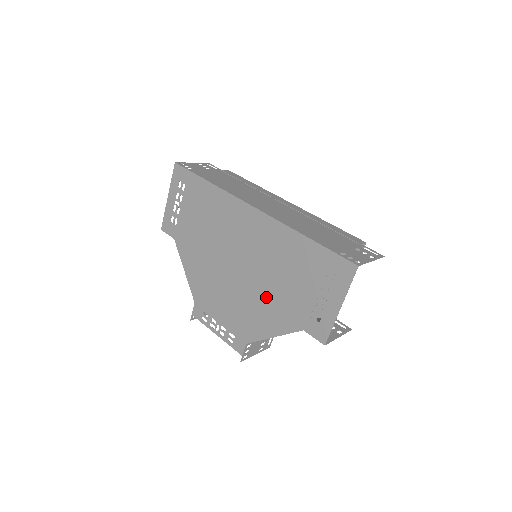
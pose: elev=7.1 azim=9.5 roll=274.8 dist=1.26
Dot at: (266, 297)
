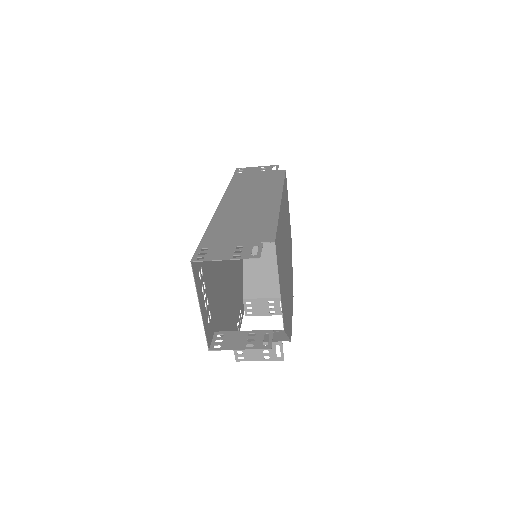
Dot at: (222, 295)
